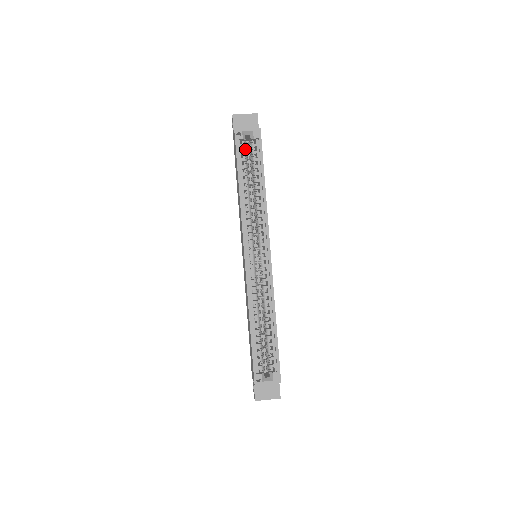
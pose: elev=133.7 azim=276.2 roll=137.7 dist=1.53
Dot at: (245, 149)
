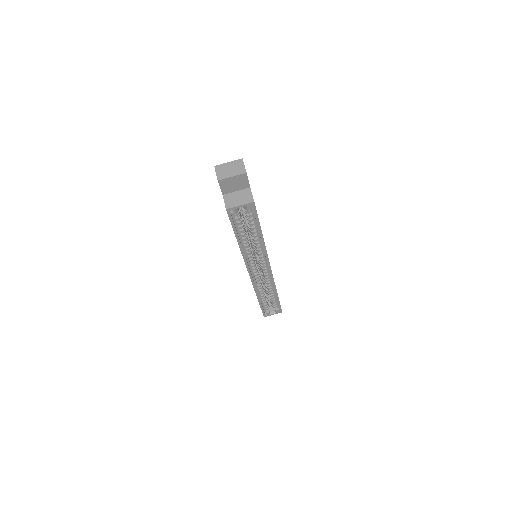
Dot at: (239, 214)
